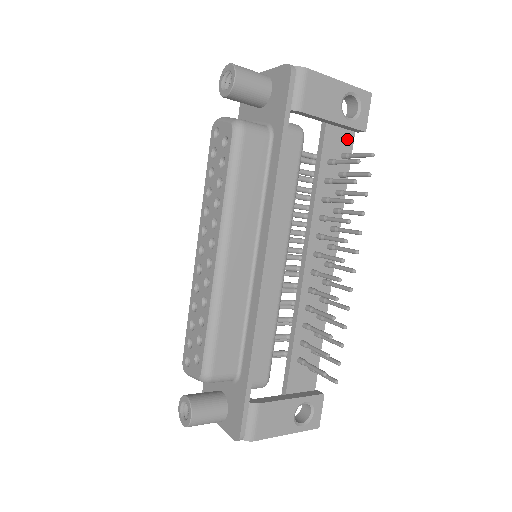
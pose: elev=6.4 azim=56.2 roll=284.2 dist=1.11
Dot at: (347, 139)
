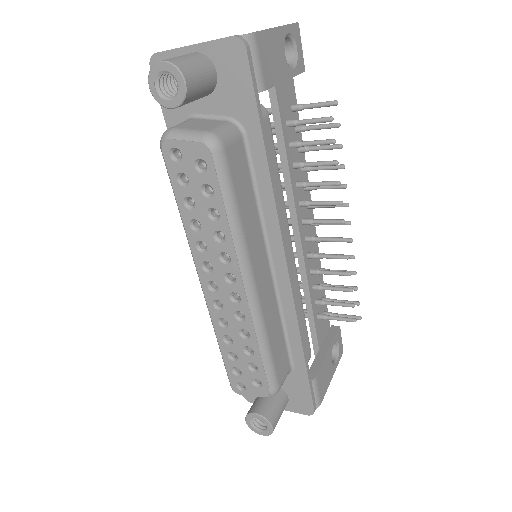
Dot at: (290, 87)
